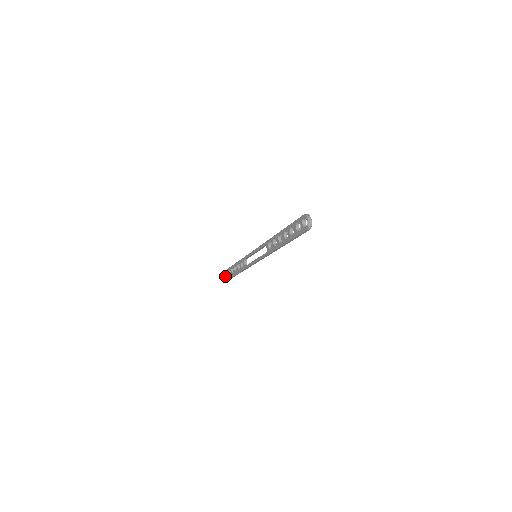
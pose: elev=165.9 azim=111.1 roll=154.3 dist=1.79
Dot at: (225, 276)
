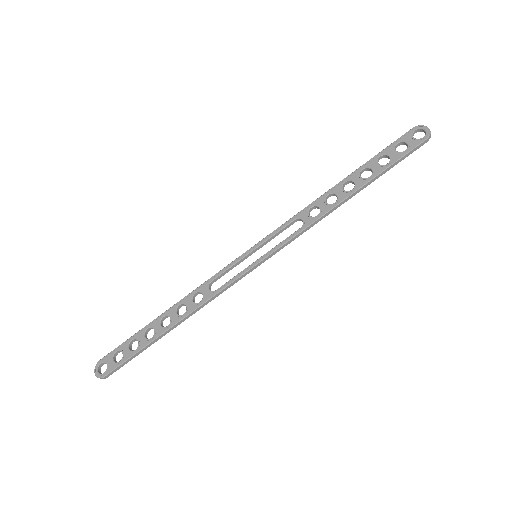
Dot at: (108, 364)
